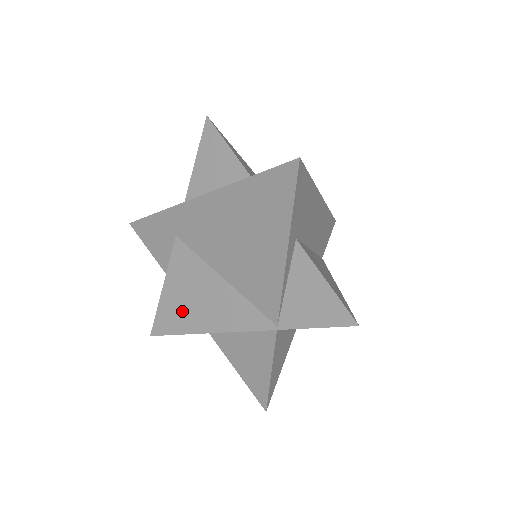
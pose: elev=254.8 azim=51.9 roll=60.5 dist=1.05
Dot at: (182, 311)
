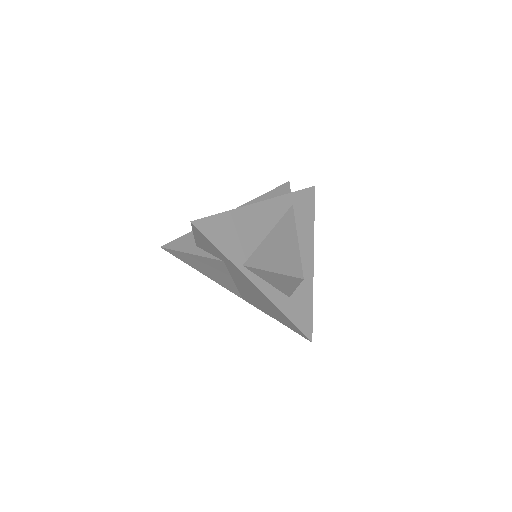
Dot at: (195, 264)
